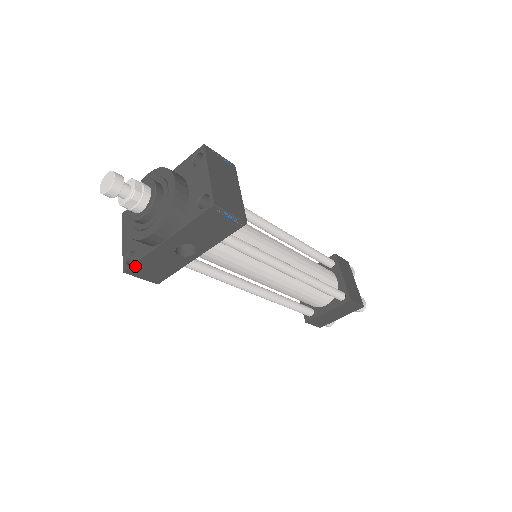
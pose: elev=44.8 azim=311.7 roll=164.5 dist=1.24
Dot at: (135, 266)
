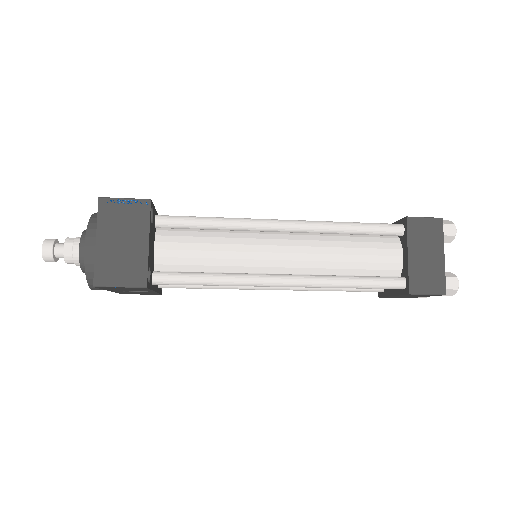
Dot at: (122, 293)
